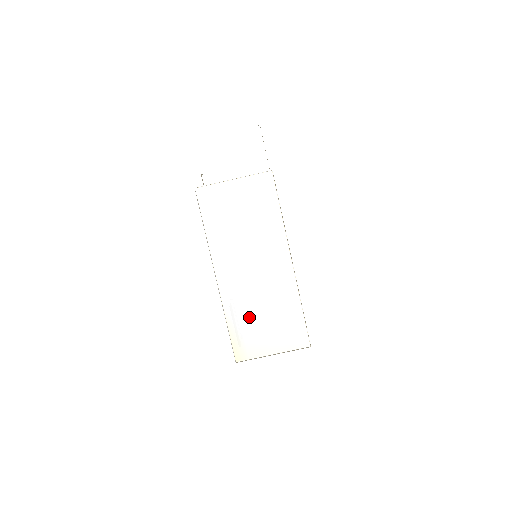
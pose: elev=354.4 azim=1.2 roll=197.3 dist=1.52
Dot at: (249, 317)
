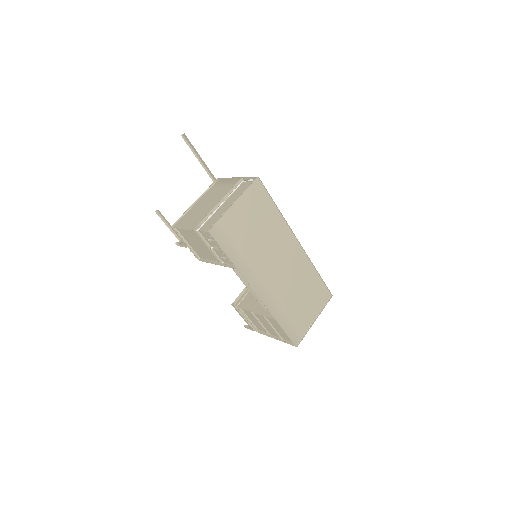
Dot at: (290, 307)
